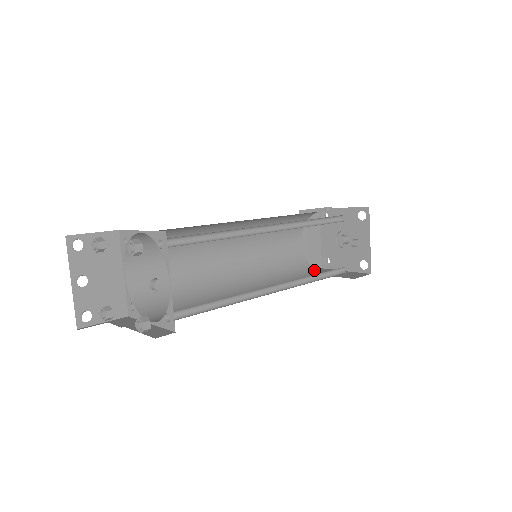
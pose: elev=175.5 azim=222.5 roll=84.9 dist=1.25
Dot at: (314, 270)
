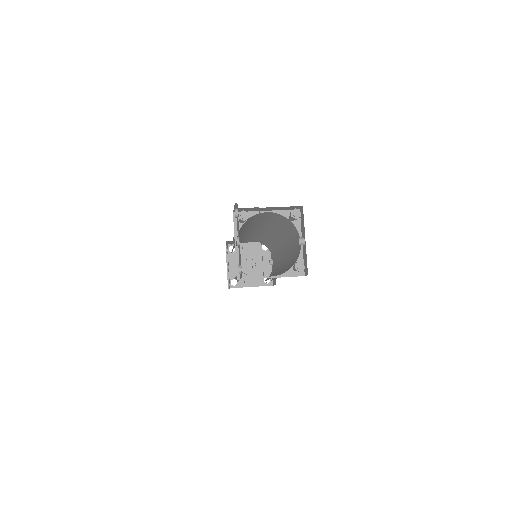
Dot at: occluded
